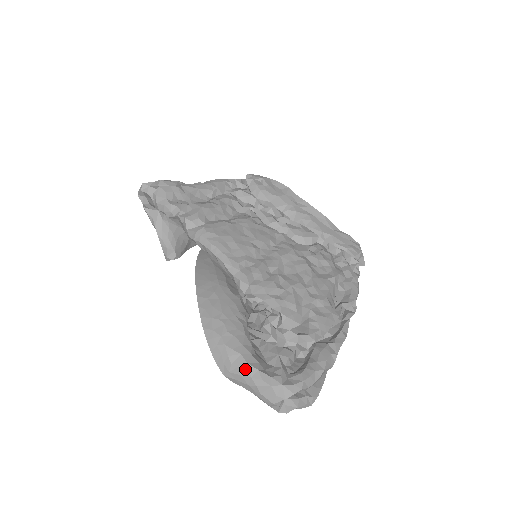
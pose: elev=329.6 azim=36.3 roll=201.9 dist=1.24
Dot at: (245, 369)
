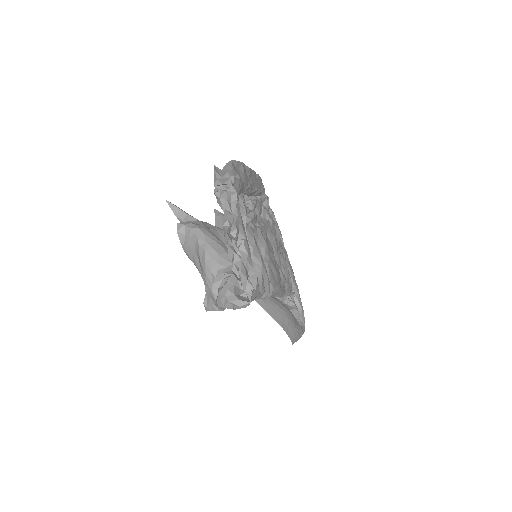
Dot at: occluded
